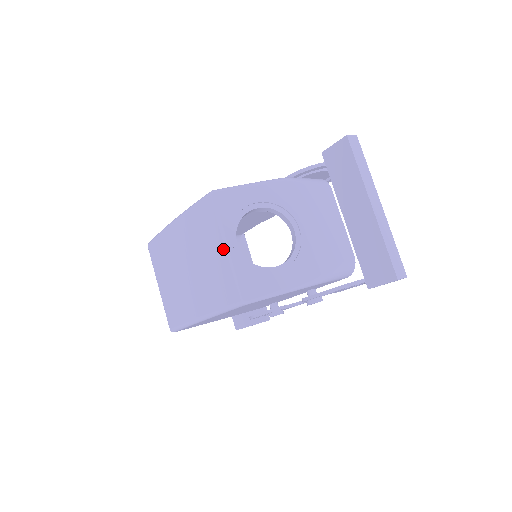
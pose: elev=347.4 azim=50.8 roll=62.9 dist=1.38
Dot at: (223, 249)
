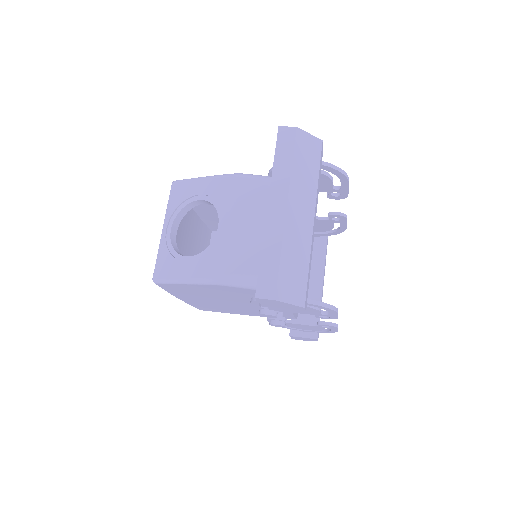
Dot at: (163, 232)
